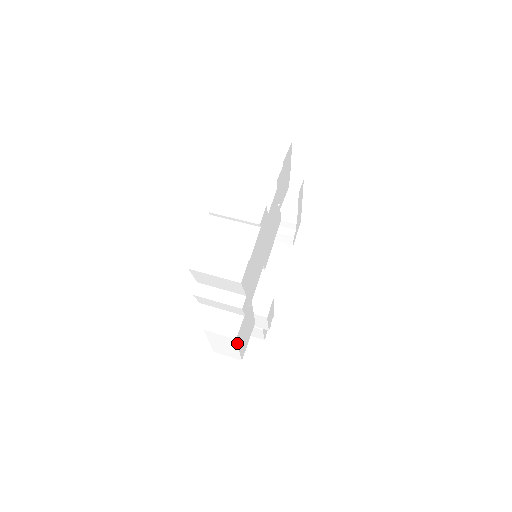
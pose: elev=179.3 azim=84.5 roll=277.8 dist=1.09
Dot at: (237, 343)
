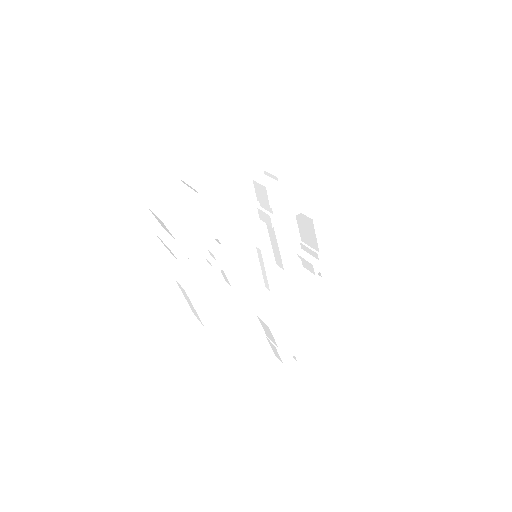
Dot at: (189, 298)
